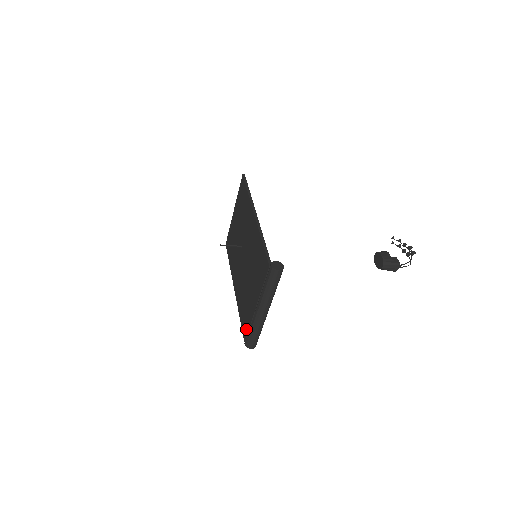
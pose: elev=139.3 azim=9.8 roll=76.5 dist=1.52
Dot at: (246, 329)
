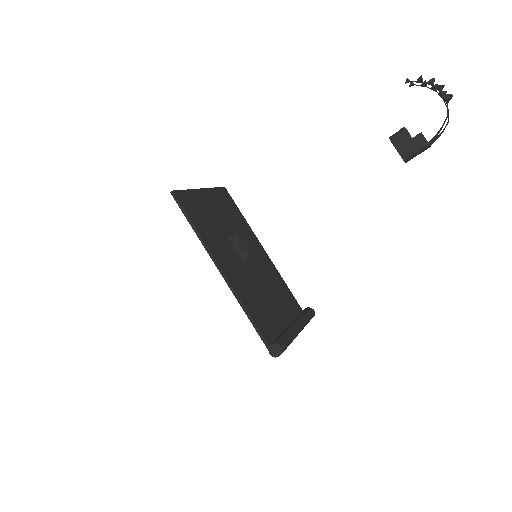
Dot at: occluded
